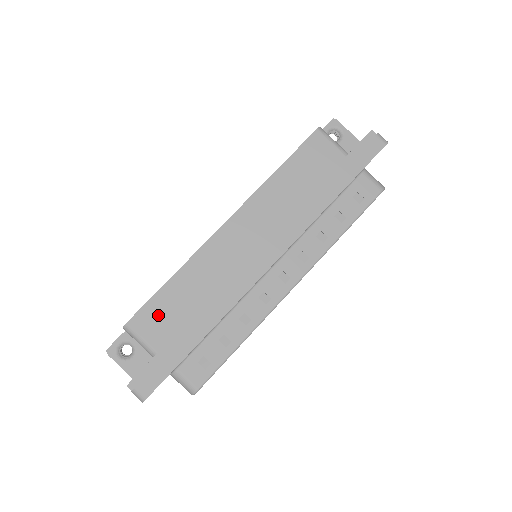
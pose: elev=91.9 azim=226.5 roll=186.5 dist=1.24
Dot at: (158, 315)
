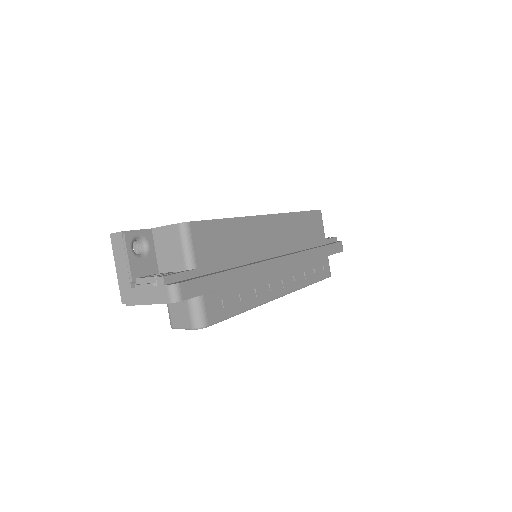
Dot at: (211, 238)
